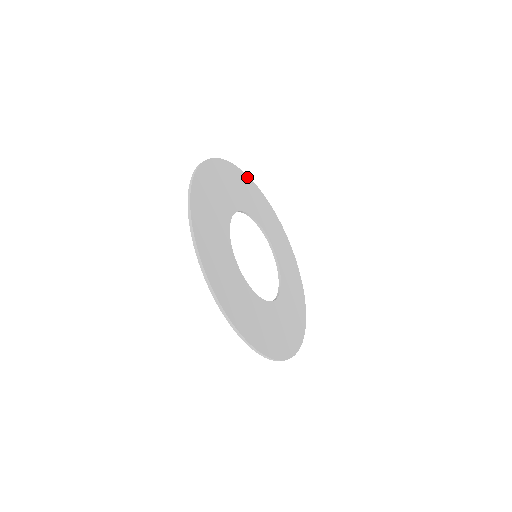
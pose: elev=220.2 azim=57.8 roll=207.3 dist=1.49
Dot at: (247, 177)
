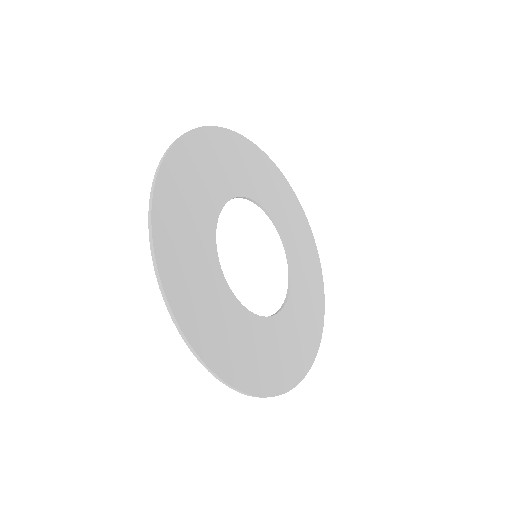
Dot at: (302, 211)
